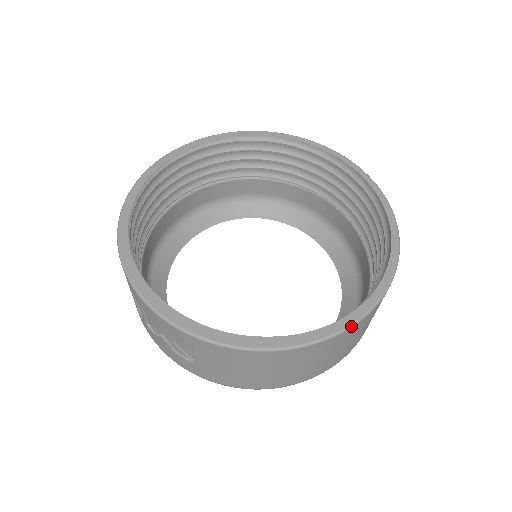
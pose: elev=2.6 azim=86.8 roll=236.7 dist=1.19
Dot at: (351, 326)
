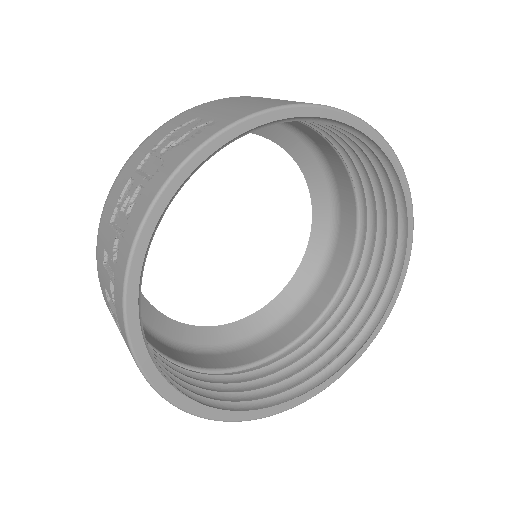
Dot at: occluded
